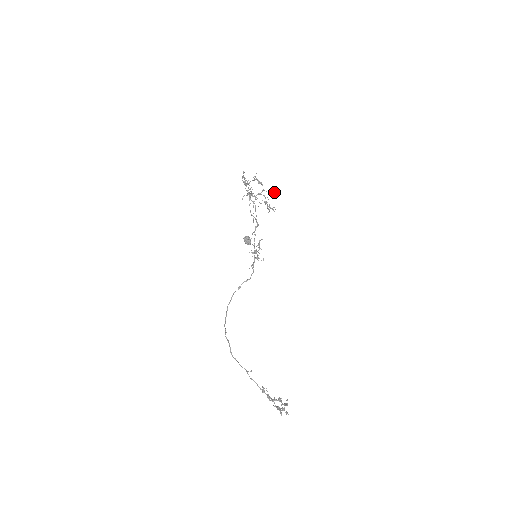
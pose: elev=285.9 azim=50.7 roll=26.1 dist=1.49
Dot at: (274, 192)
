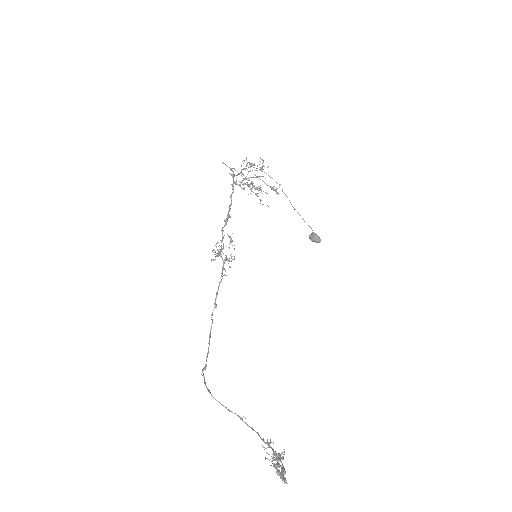
Dot at: occluded
